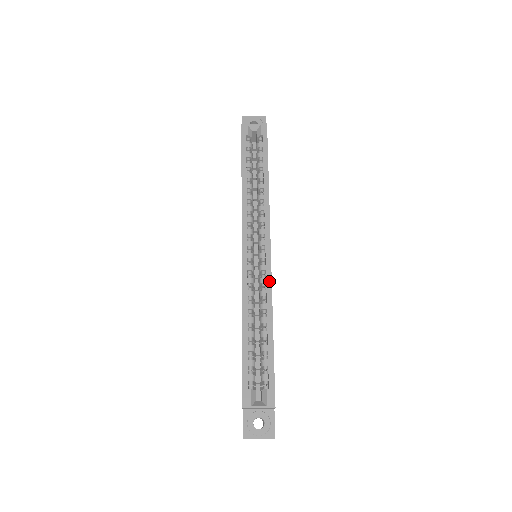
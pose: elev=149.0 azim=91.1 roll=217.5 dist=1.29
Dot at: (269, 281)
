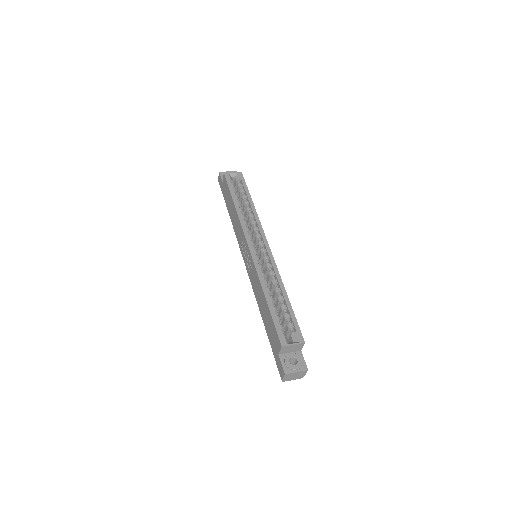
Dot at: (274, 265)
